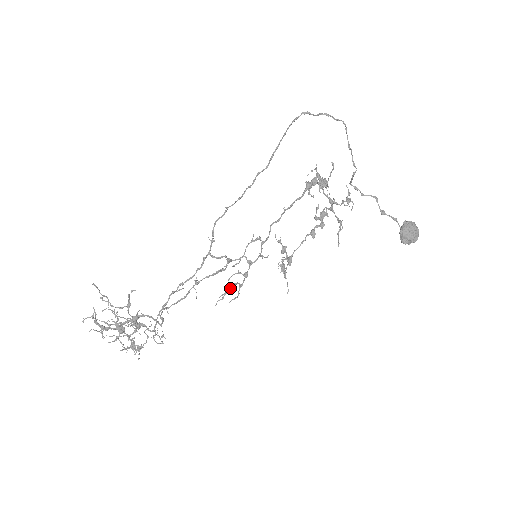
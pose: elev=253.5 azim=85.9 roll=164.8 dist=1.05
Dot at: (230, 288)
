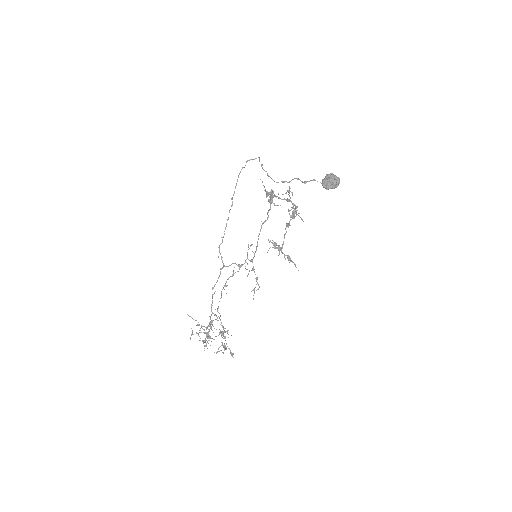
Dot at: occluded
